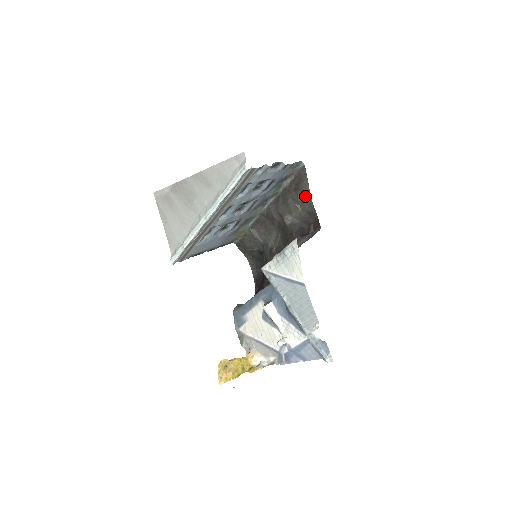
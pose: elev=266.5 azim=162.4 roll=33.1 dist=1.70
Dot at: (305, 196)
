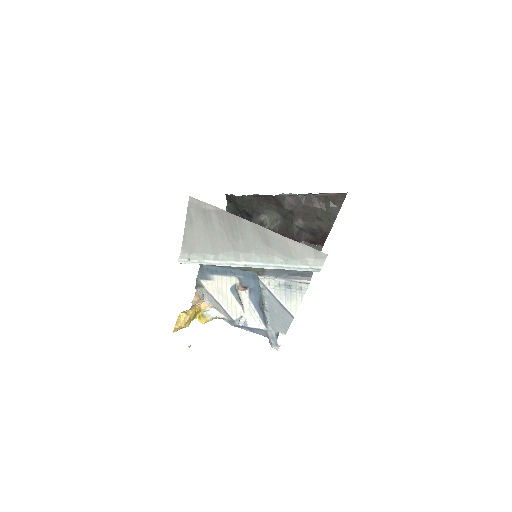
Dot at: (329, 219)
